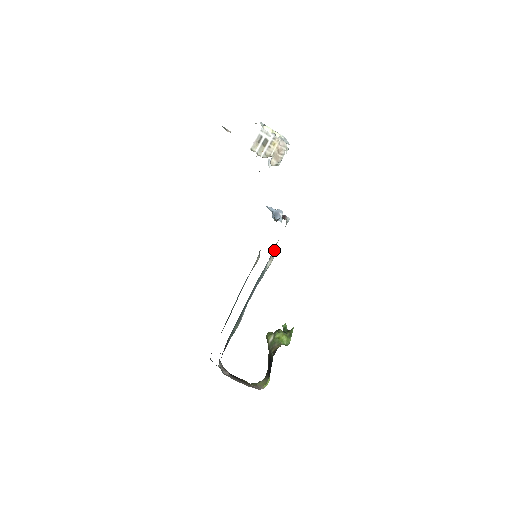
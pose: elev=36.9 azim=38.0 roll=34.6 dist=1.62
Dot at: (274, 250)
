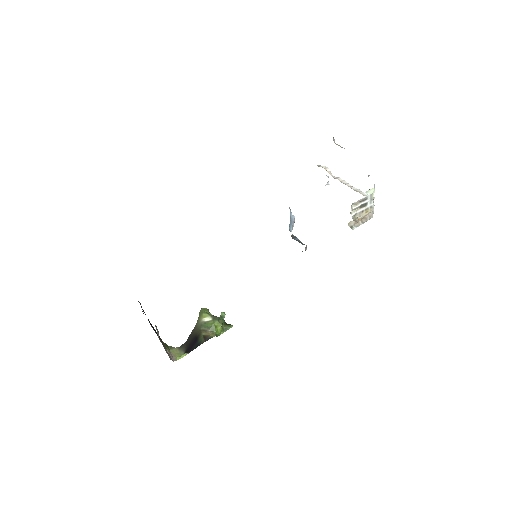
Dot at: occluded
